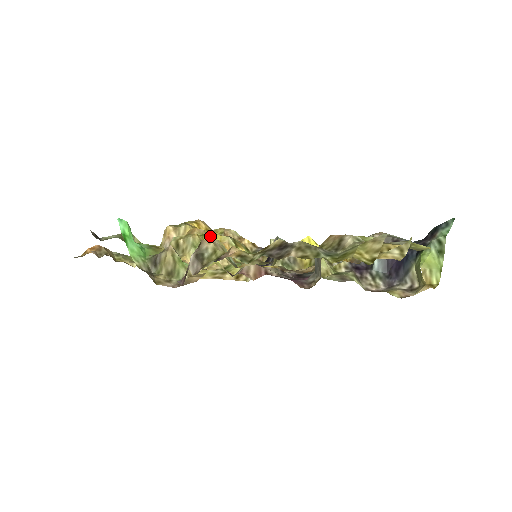
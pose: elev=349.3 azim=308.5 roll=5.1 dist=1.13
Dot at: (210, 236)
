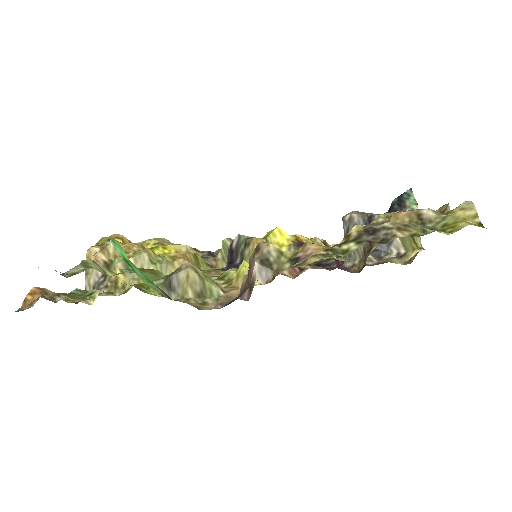
Dot at: (160, 248)
